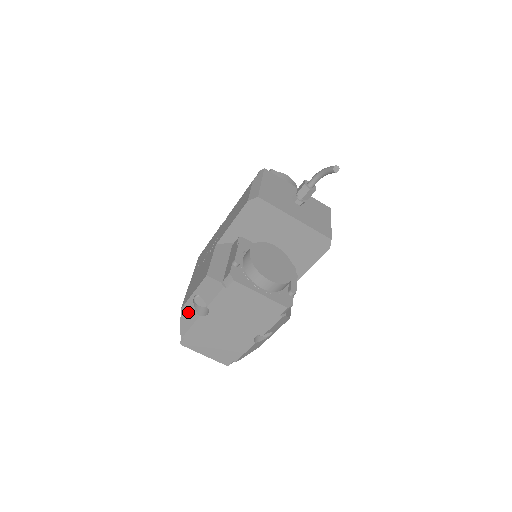
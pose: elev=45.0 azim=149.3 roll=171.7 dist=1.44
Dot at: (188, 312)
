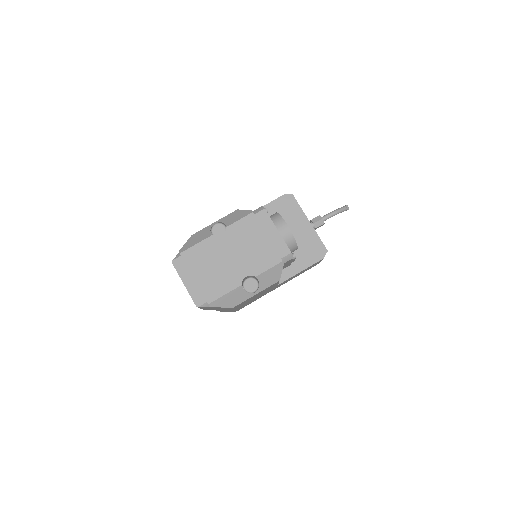
Dot at: (200, 235)
